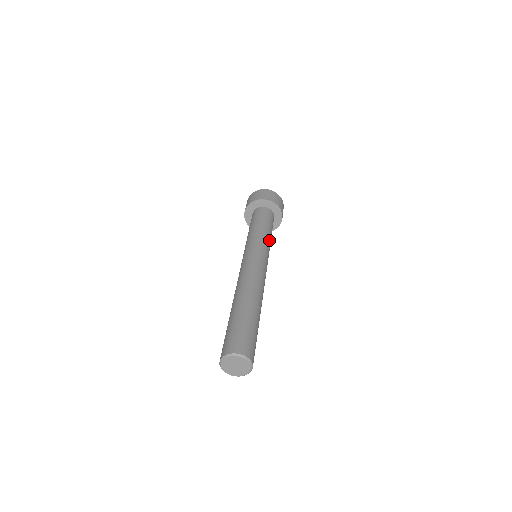
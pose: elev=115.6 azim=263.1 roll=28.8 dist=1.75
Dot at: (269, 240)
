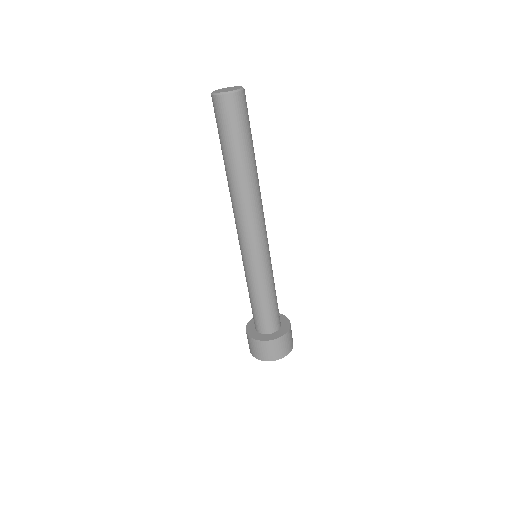
Dot at: occluded
